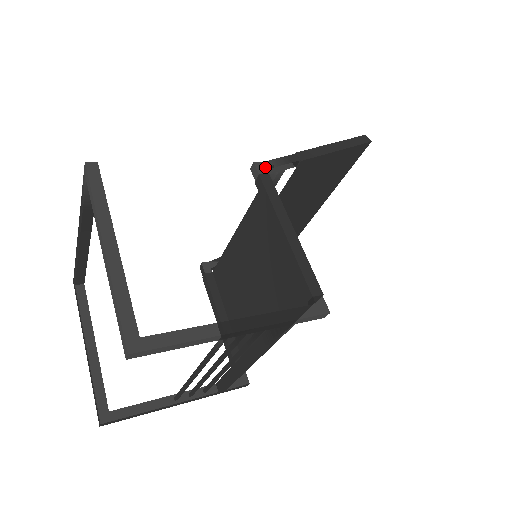
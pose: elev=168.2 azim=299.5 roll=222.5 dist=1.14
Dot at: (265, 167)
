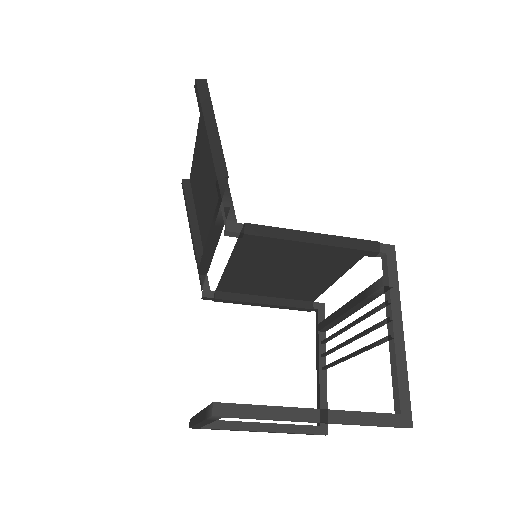
Dot at: (234, 222)
